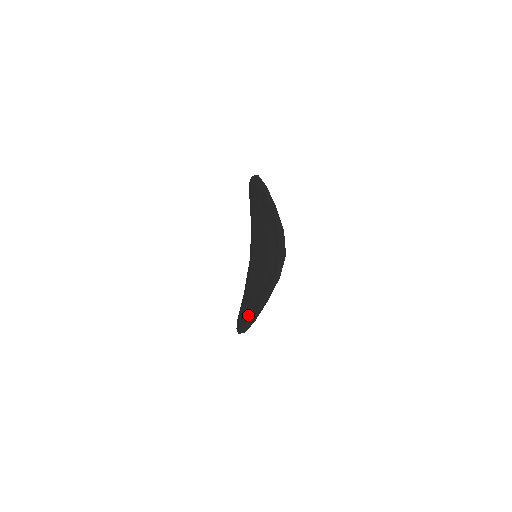
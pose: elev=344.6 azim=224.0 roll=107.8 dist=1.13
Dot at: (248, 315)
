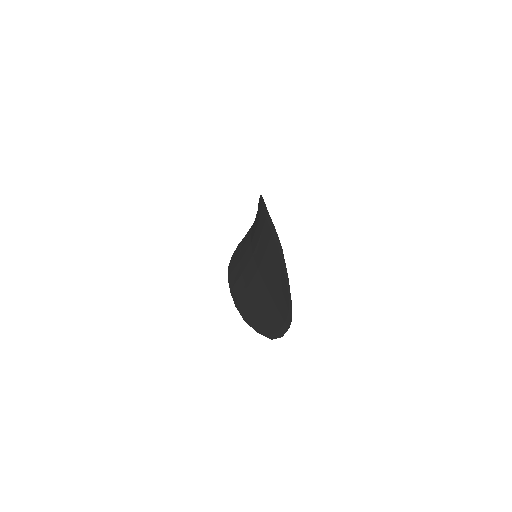
Dot at: (251, 316)
